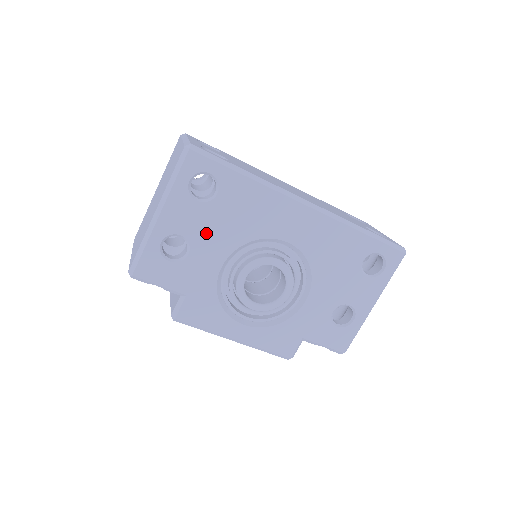
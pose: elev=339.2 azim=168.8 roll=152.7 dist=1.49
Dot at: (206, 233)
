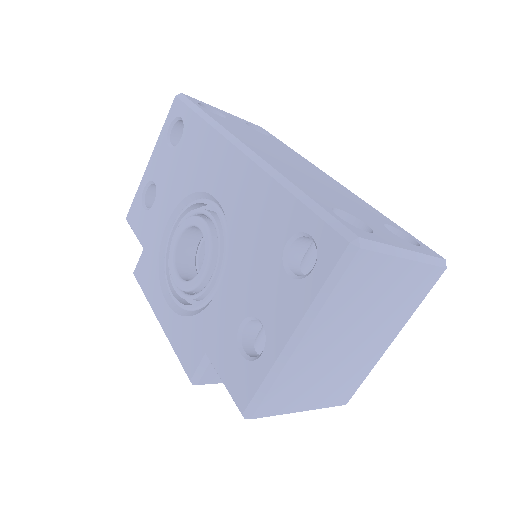
Dot at: (167, 181)
